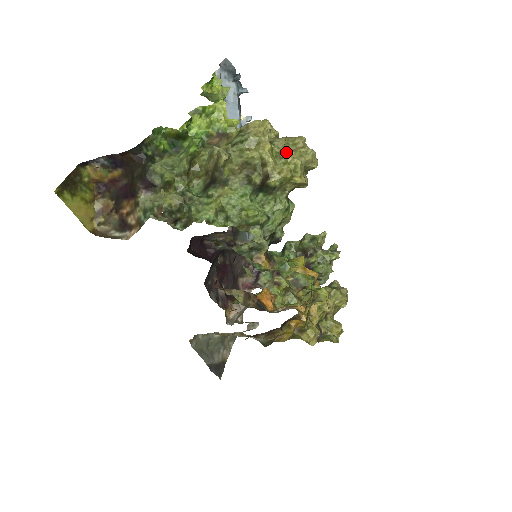
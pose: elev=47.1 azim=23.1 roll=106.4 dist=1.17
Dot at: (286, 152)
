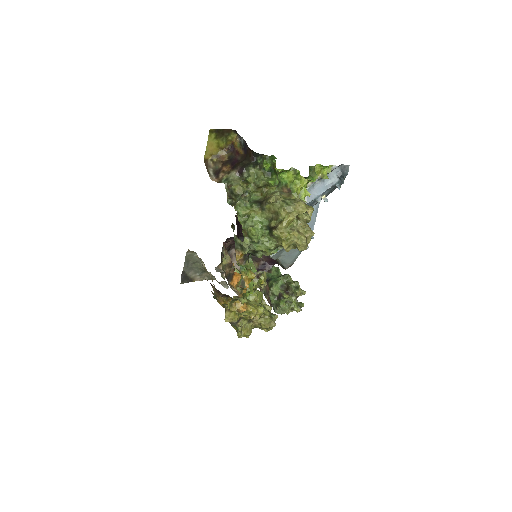
Dot at: (295, 229)
